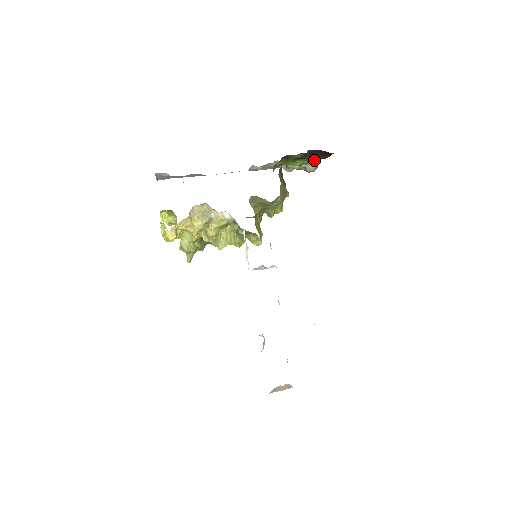
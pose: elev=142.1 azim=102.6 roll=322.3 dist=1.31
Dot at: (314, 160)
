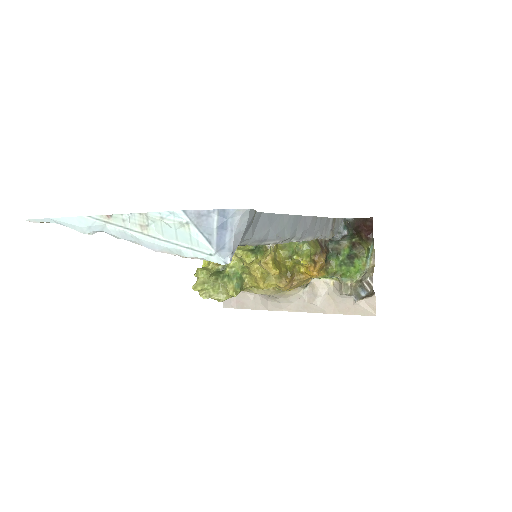
Dot at: (369, 268)
